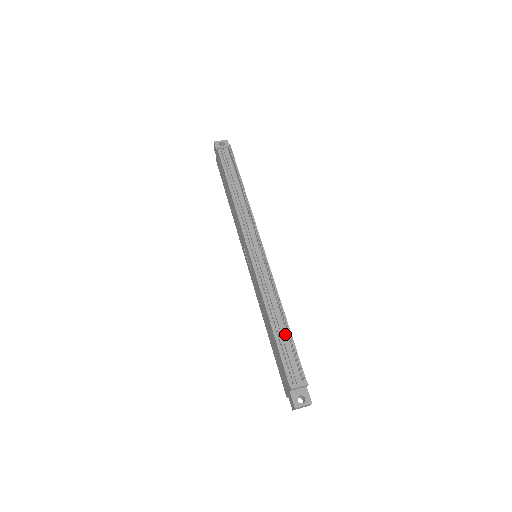
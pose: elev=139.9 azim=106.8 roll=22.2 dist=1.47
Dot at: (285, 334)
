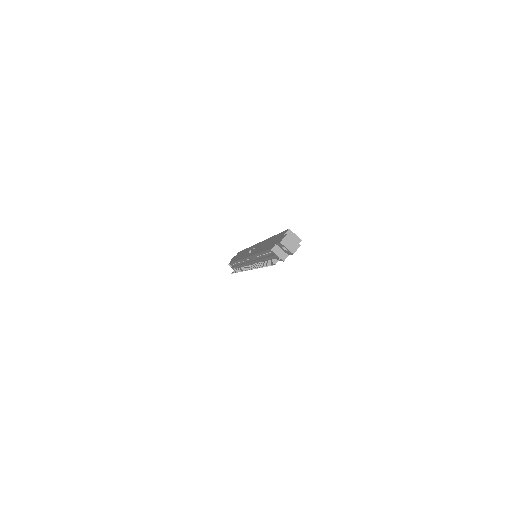
Dot at: (239, 267)
